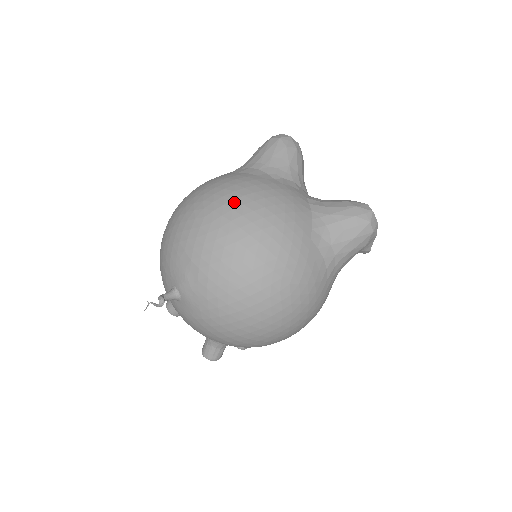
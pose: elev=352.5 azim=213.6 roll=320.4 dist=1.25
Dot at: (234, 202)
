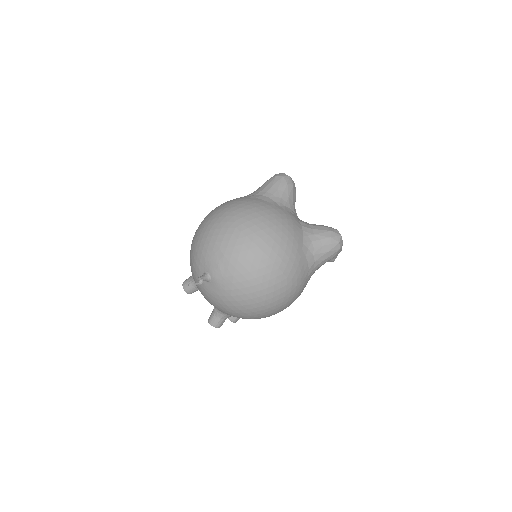
Dot at: (256, 220)
